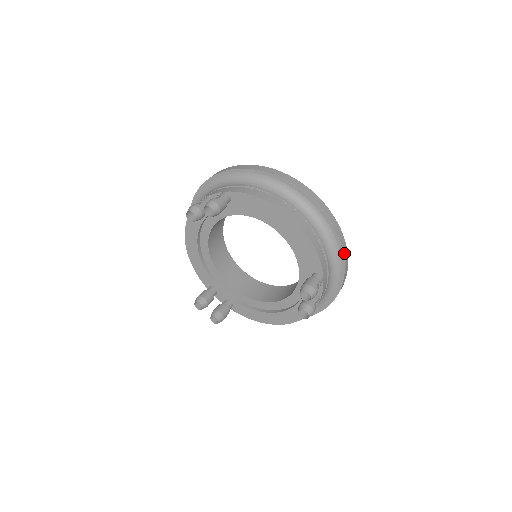
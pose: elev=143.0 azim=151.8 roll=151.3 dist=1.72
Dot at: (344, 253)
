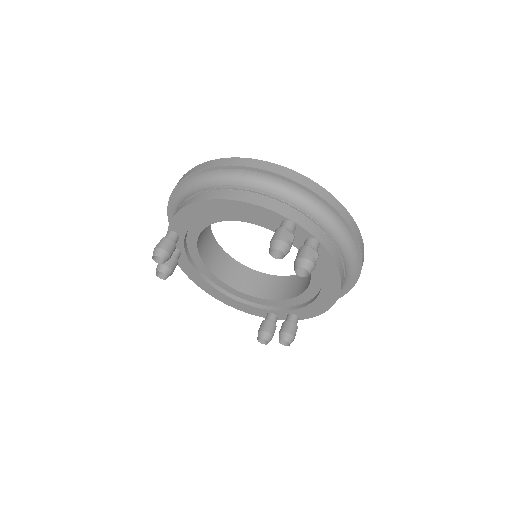
Dot at: (294, 179)
